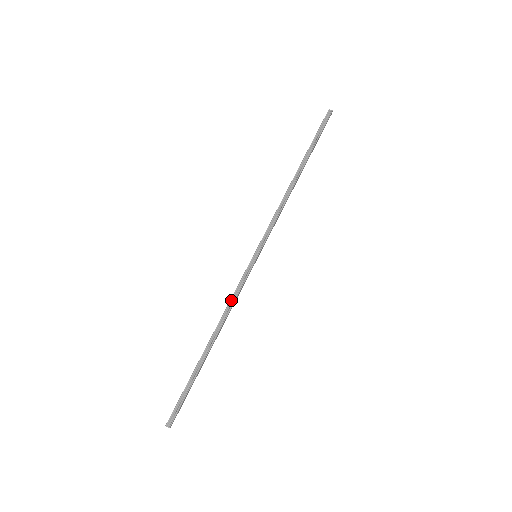
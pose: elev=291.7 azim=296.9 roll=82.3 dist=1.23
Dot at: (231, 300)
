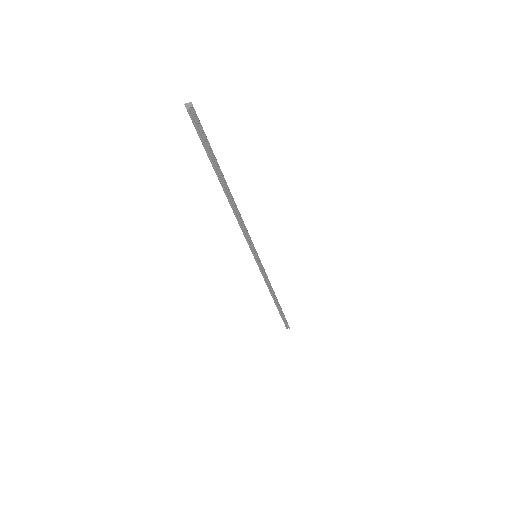
Dot at: (267, 284)
